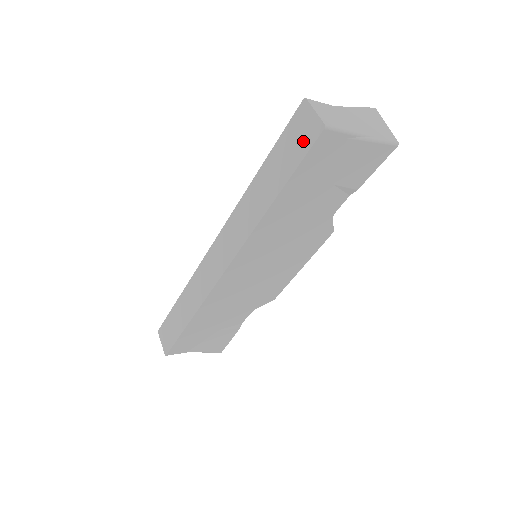
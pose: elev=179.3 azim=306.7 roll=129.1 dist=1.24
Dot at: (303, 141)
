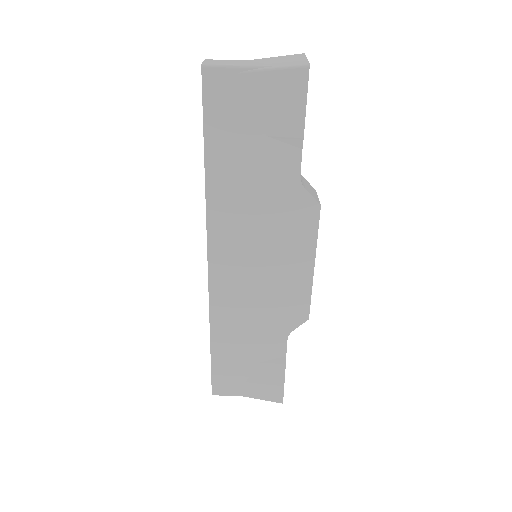
Dot at: occluded
